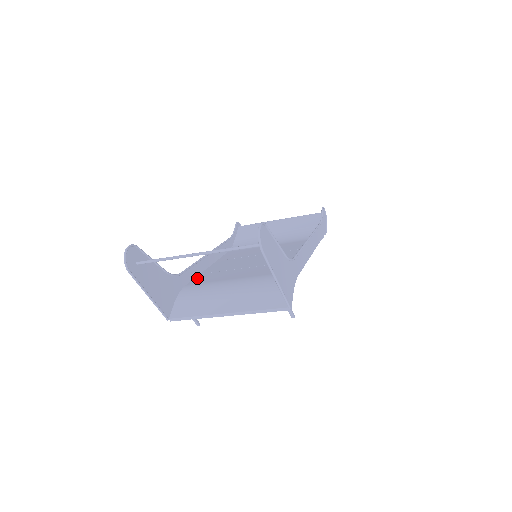
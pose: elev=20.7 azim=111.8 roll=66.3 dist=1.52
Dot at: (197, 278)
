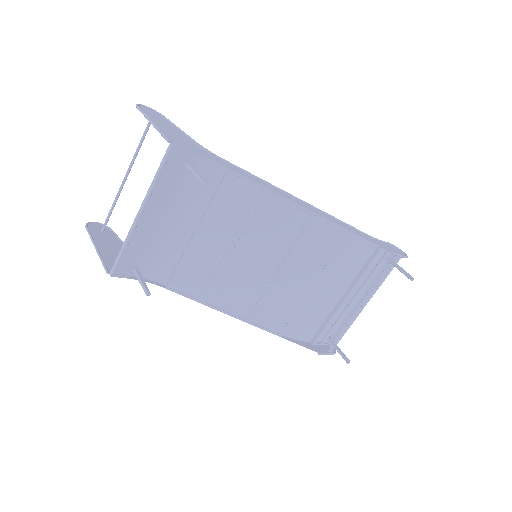
Dot at: (186, 289)
